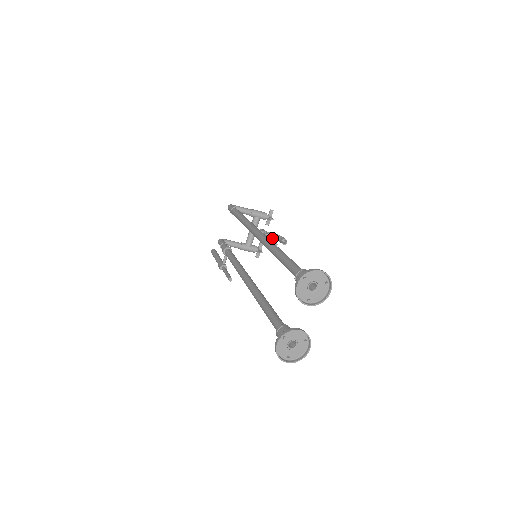
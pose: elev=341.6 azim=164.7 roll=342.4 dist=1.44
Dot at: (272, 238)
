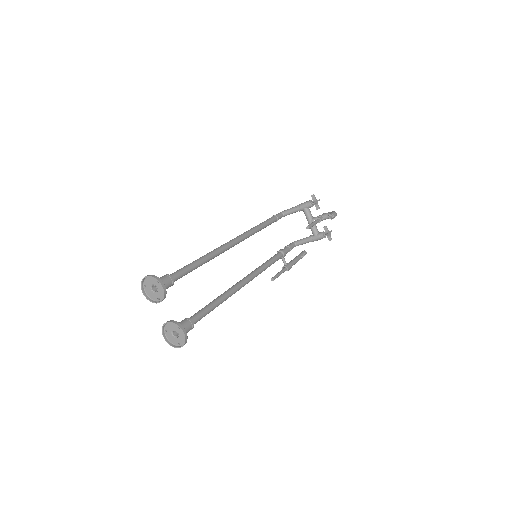
Dot at: occluded
